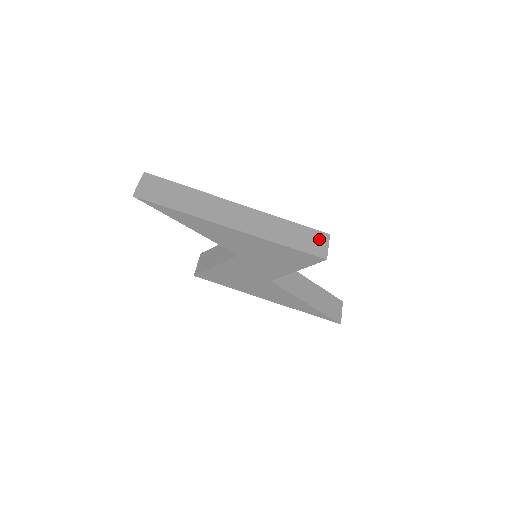
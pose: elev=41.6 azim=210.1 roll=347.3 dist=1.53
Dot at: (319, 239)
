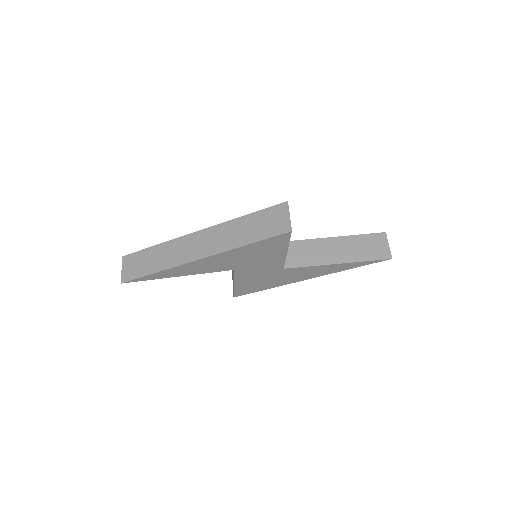
Dot at: (278, 214)
